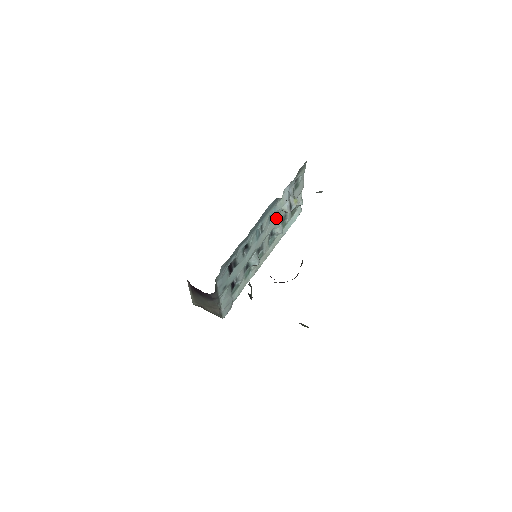
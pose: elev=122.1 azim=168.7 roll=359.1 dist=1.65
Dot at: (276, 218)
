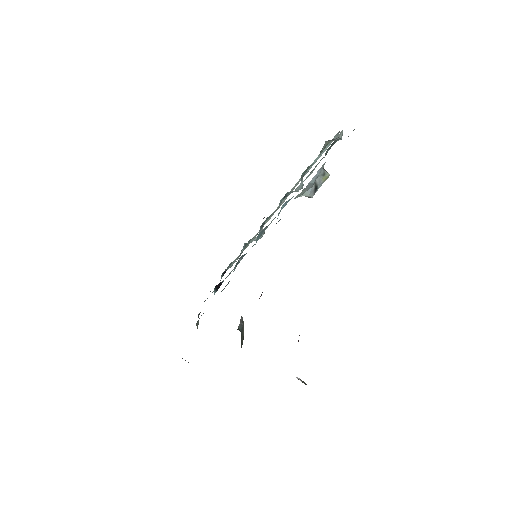
Dot at: occluded
